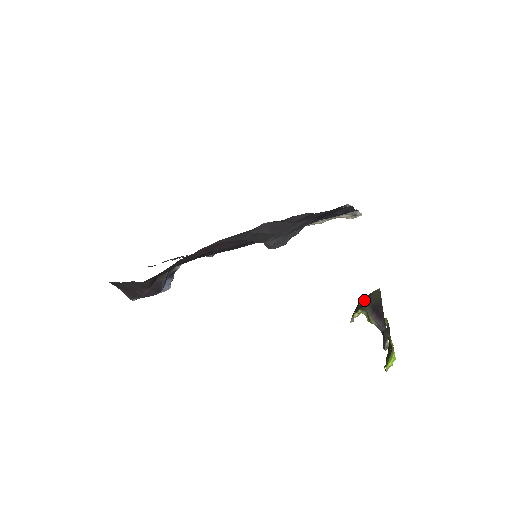
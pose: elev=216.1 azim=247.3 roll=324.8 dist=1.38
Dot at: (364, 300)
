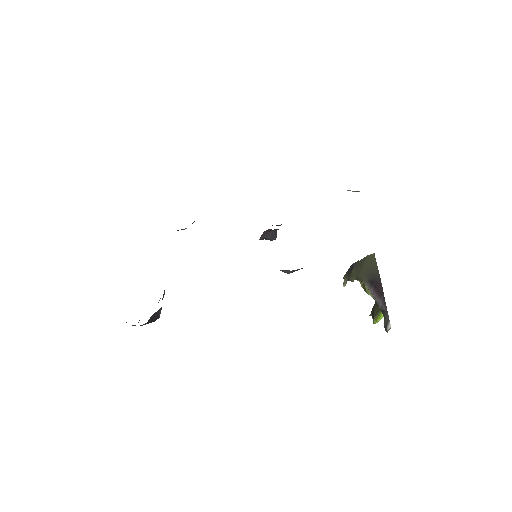
Dot at: (358, 266)
